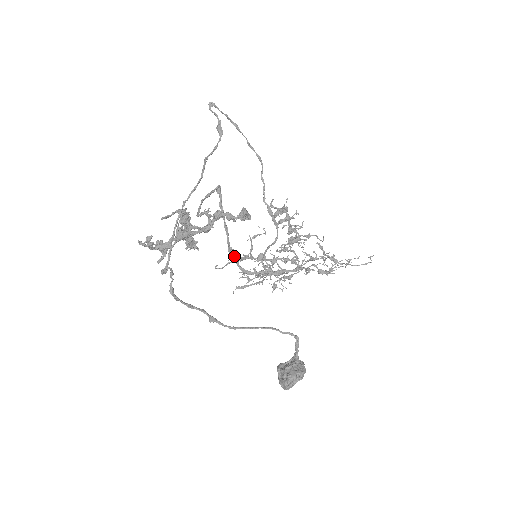
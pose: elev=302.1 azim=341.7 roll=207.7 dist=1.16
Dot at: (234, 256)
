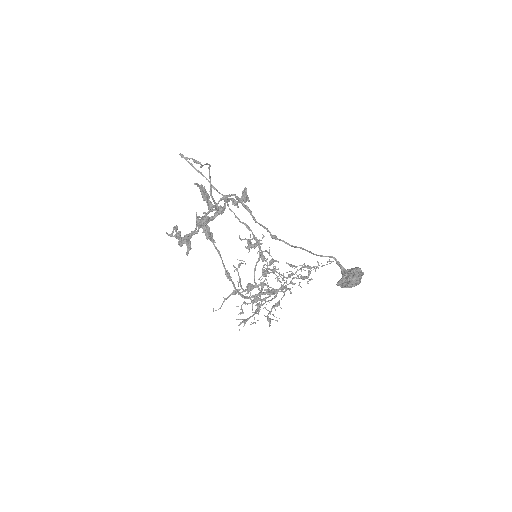
Dot at: (231, 281)
